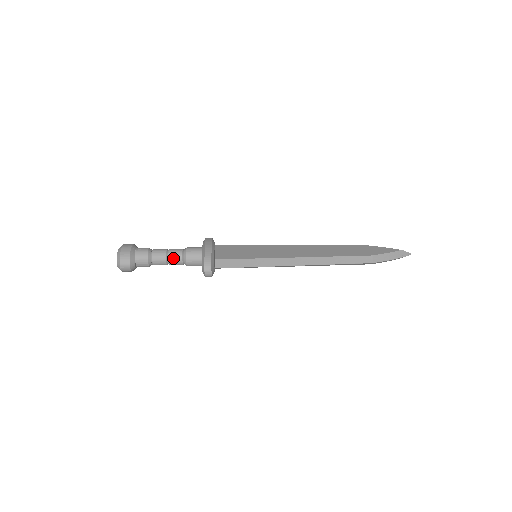
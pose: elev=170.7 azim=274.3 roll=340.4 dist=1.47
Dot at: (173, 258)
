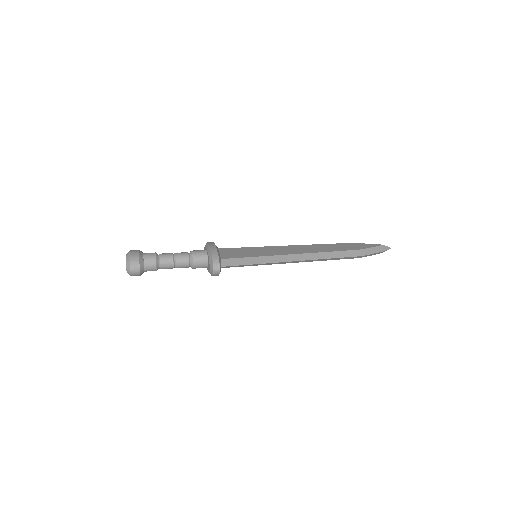
Dot at: (180, 260)
